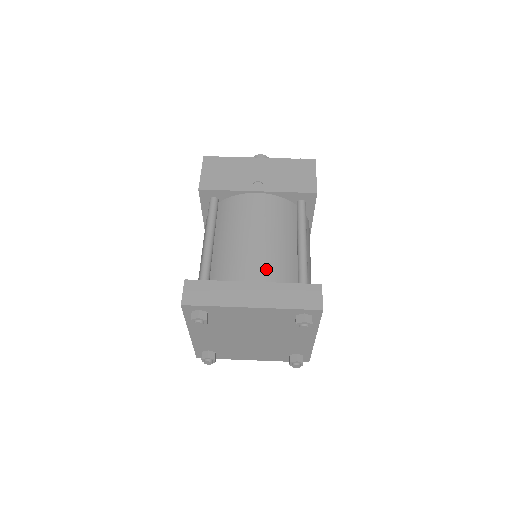
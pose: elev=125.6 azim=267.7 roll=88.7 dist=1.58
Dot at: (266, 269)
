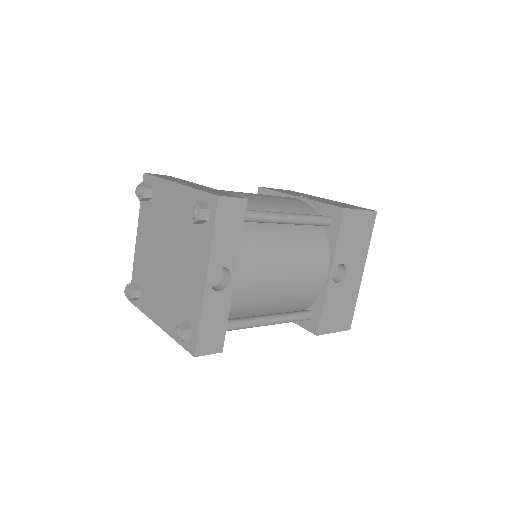
Dot at: occluded
